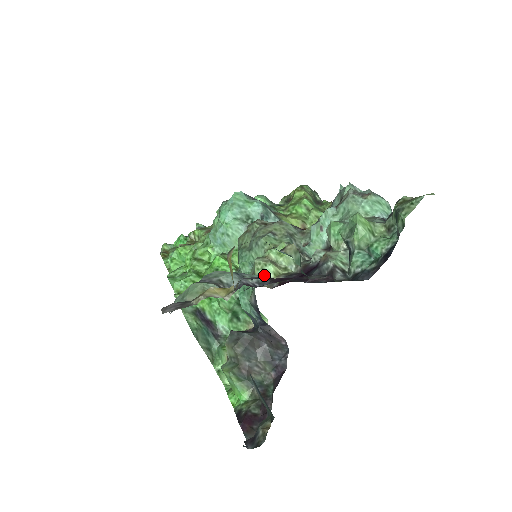
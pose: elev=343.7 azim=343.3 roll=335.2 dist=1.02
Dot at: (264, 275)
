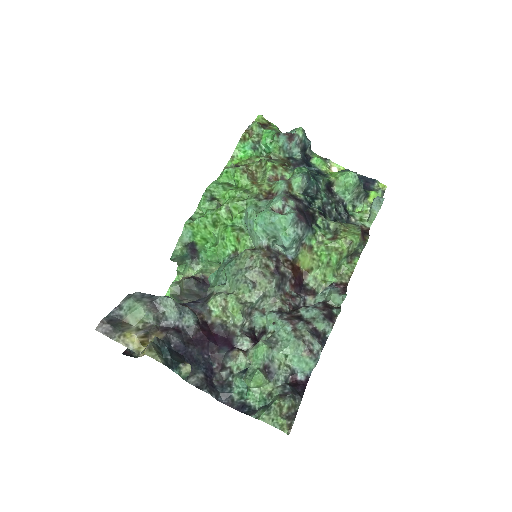
Dot at: (210, 310)
